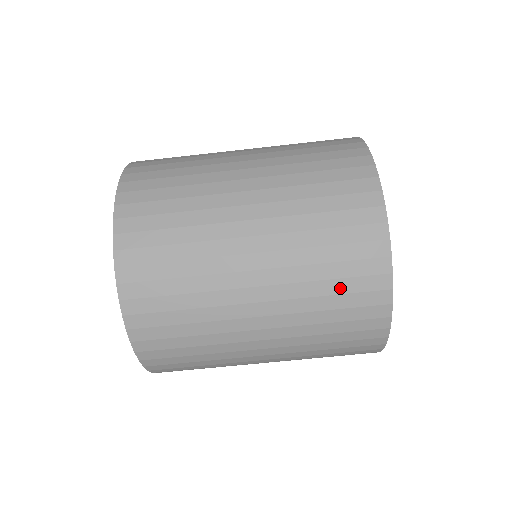
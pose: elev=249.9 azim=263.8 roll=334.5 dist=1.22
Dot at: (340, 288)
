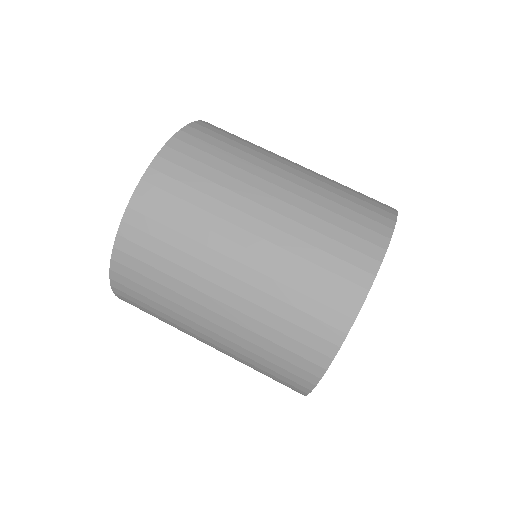
Dot at: (355, 201)
